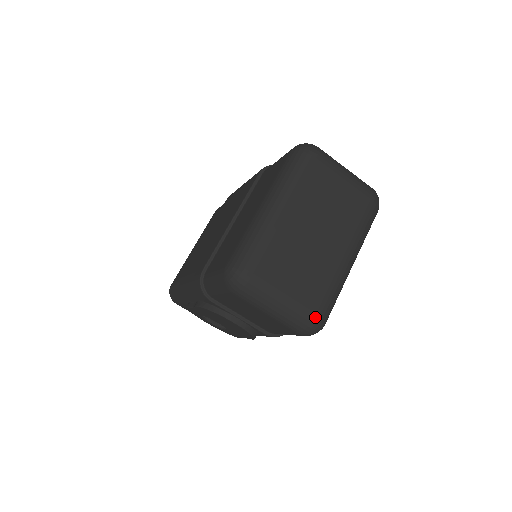
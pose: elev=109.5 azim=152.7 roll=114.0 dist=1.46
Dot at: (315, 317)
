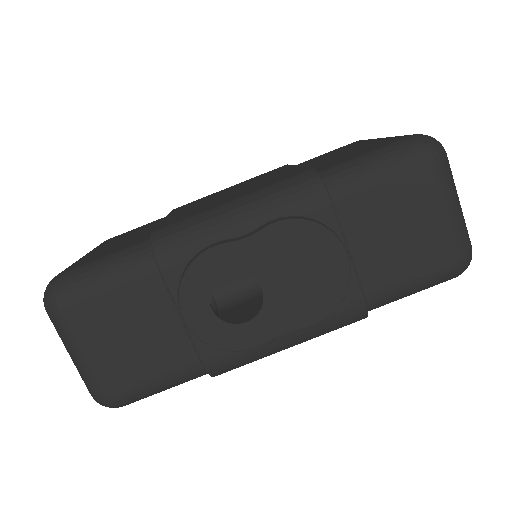
Dot at: occluded
